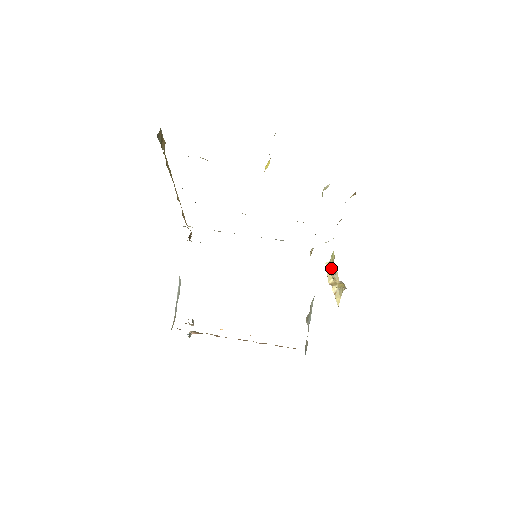
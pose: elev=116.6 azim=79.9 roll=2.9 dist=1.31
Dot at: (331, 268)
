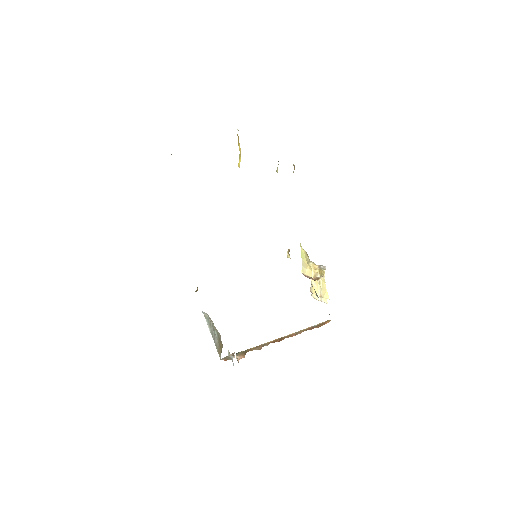
Dot at: (307, 260)
